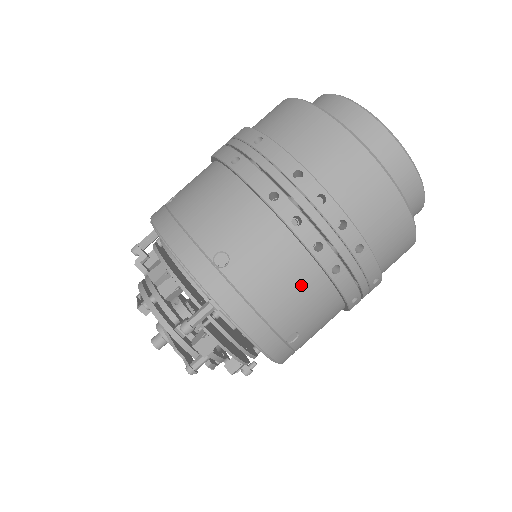
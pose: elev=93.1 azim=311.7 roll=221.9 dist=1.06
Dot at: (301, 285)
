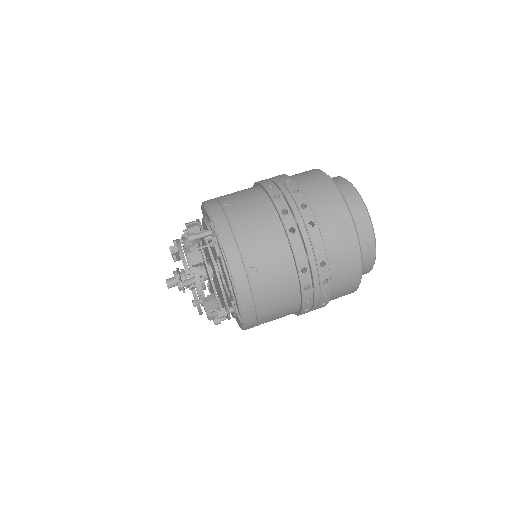
Dot at: (268, 233)
